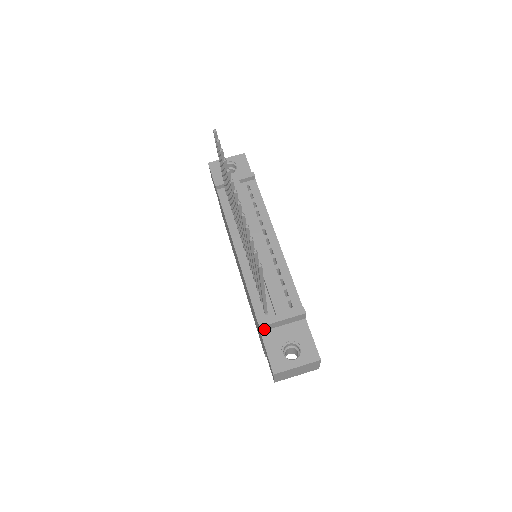
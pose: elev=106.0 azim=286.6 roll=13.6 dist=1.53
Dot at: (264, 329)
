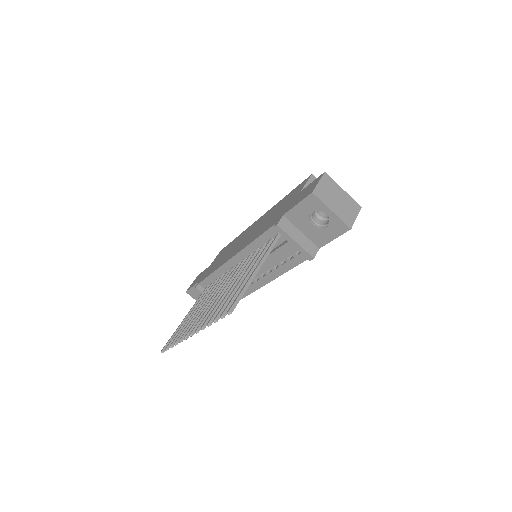
Dot at: occluded
